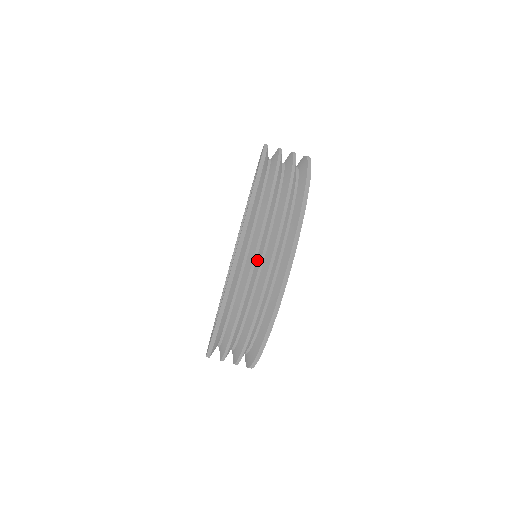
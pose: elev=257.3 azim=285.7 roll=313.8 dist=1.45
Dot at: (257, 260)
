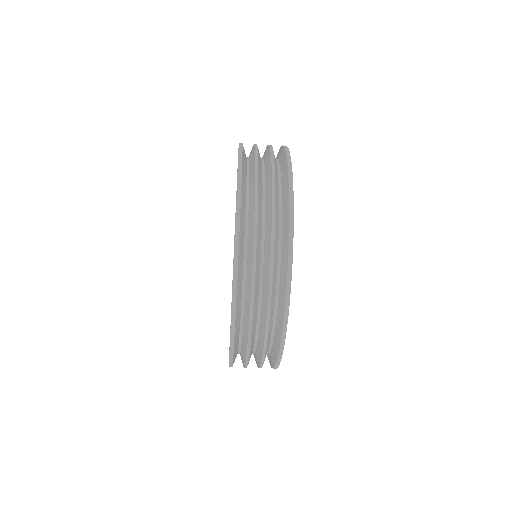
Dot at: (250, 352)
